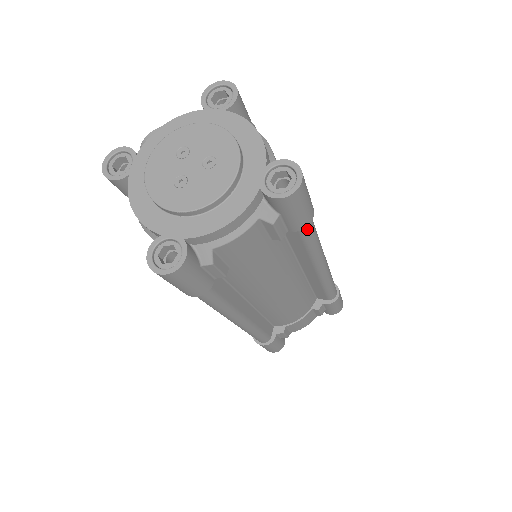
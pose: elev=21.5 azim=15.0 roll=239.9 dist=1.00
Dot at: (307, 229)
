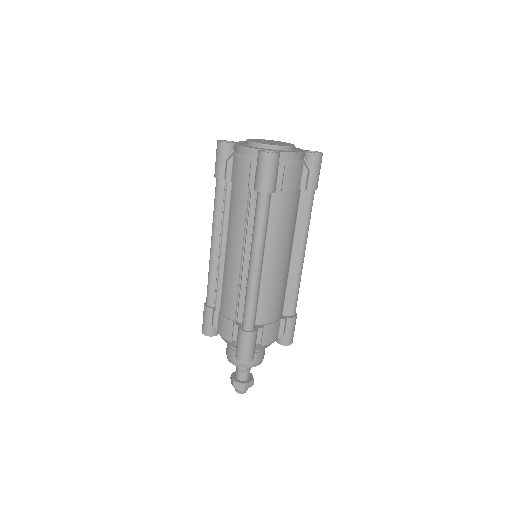
Dot at: (313, 197)
